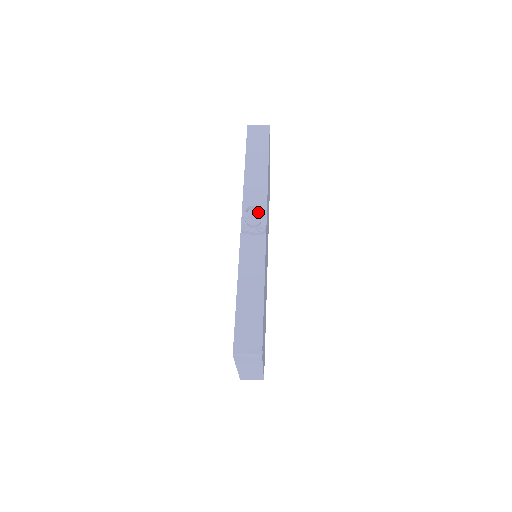
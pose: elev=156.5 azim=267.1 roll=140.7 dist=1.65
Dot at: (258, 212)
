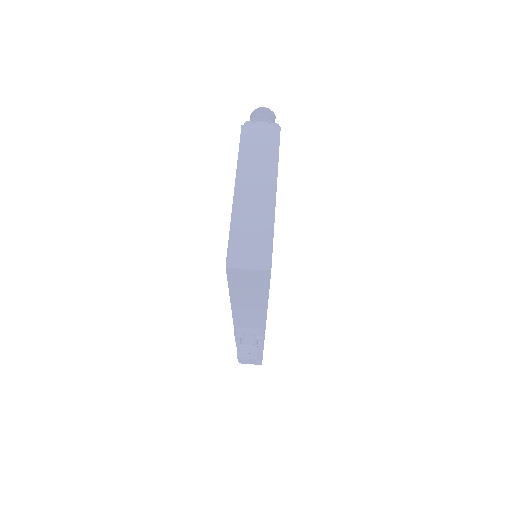
Dot at: (254, 354)
